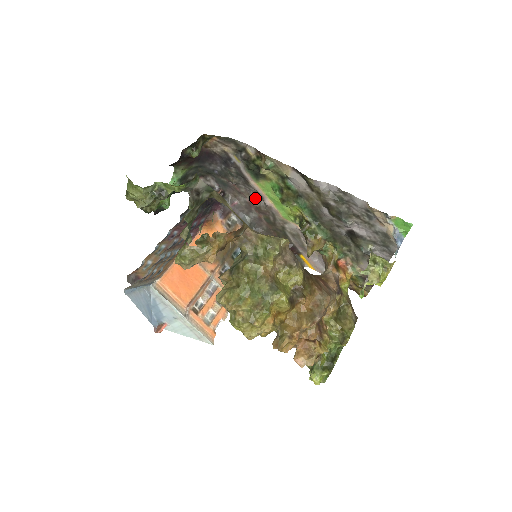
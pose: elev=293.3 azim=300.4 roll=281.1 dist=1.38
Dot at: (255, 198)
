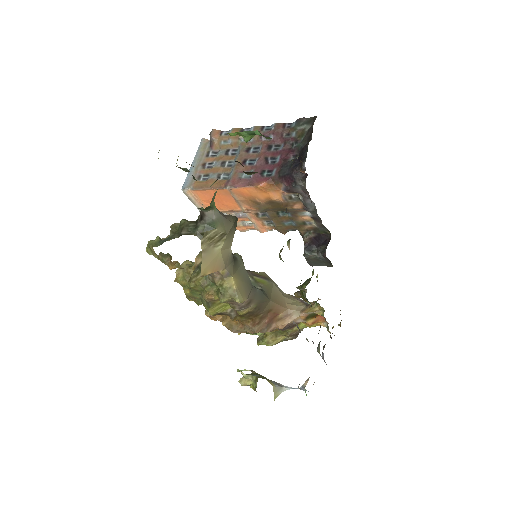
Dot at: occluded
